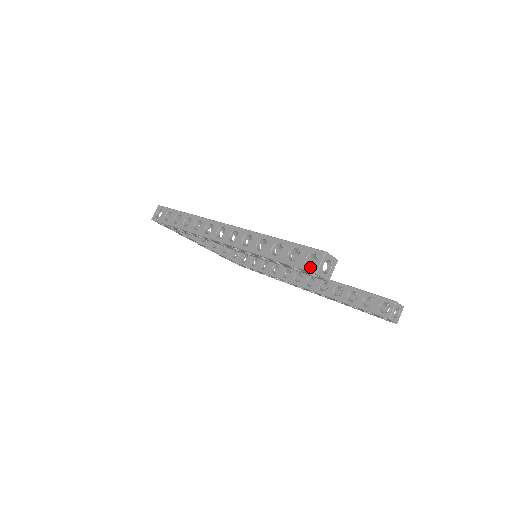
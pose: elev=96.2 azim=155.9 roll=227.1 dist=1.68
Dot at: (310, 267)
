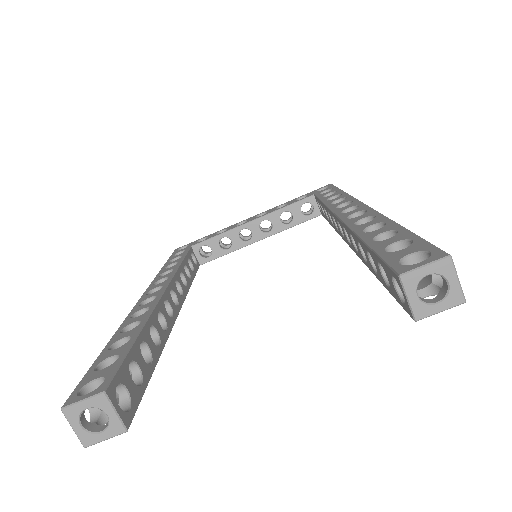
Dot at: occluded
